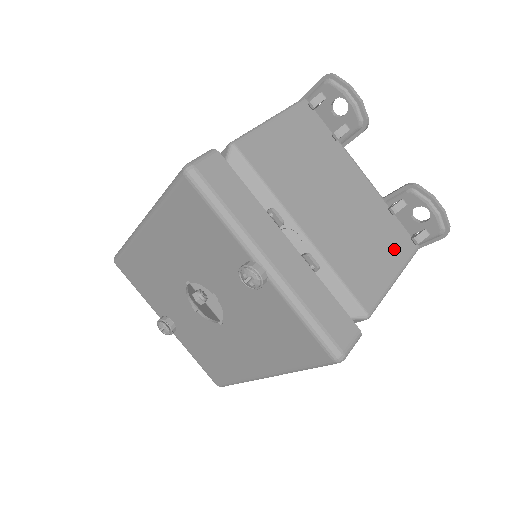
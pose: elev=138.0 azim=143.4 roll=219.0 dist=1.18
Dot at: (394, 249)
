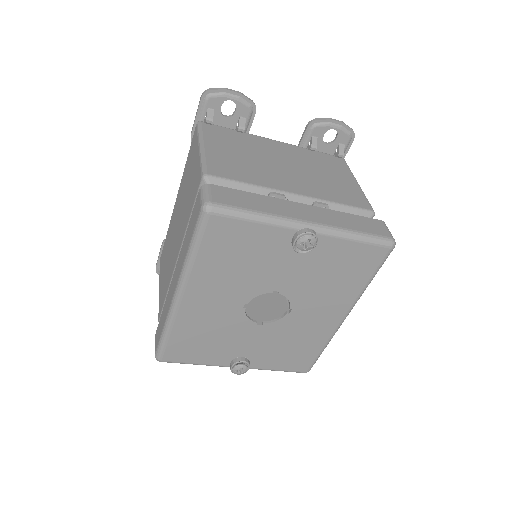
Dot at: (338, 169)
